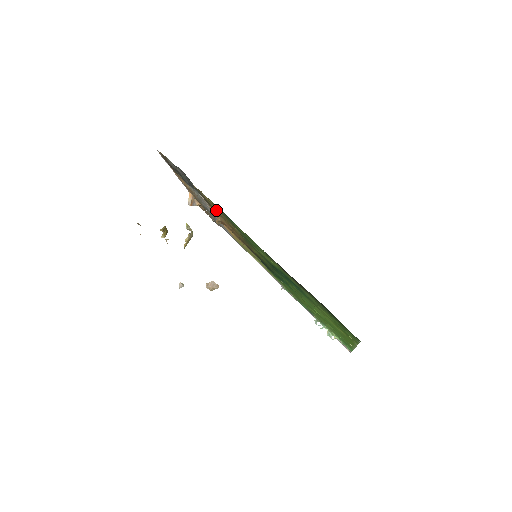
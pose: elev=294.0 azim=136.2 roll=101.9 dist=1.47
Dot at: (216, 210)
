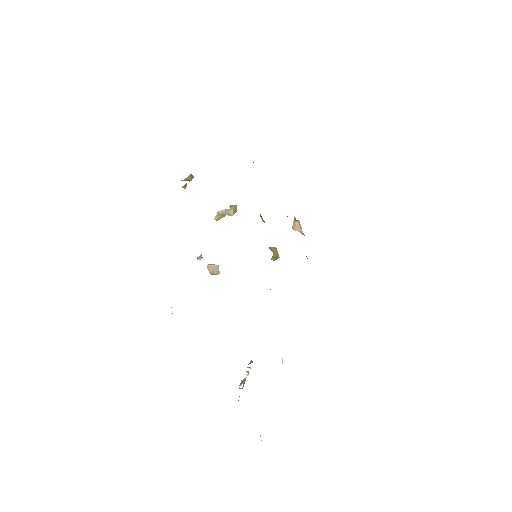
Dot at: occluded
